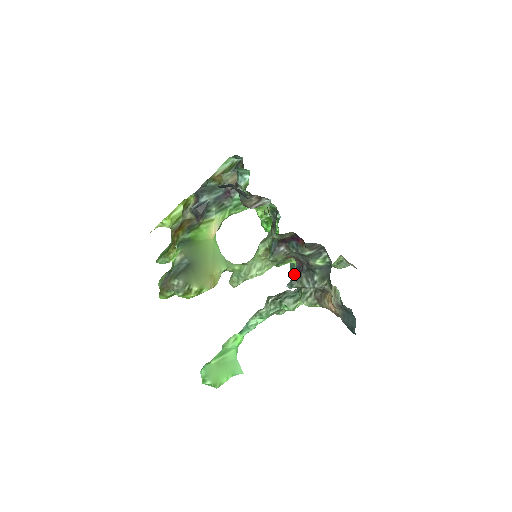
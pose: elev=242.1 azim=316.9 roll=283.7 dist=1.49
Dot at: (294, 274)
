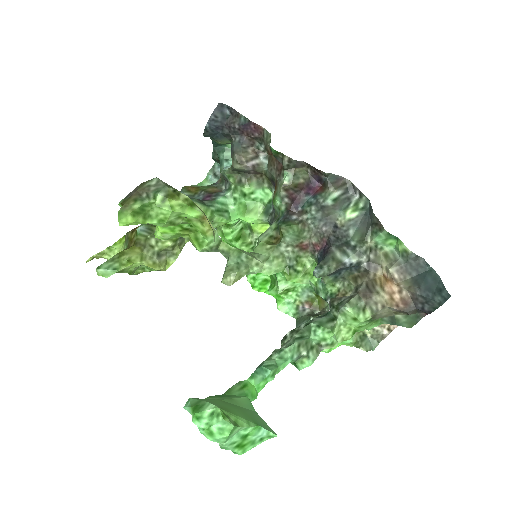
Dot at: (318, 261)
